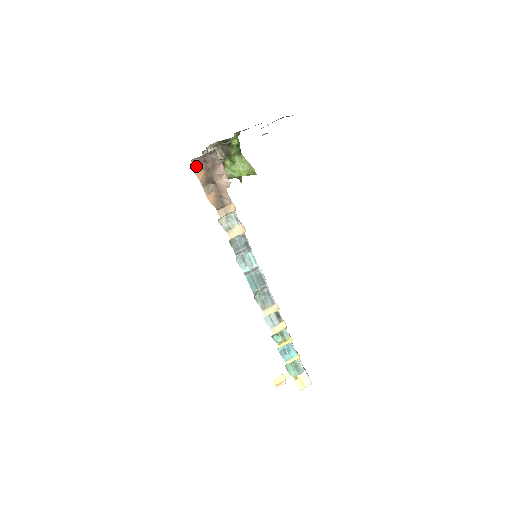
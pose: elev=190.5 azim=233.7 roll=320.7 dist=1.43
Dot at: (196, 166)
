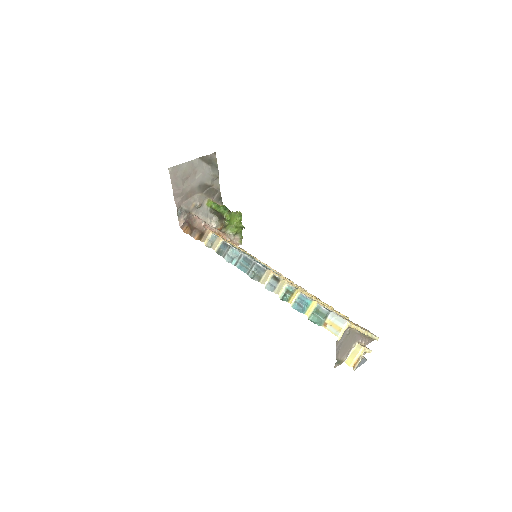
Dot at: (184, 229)
